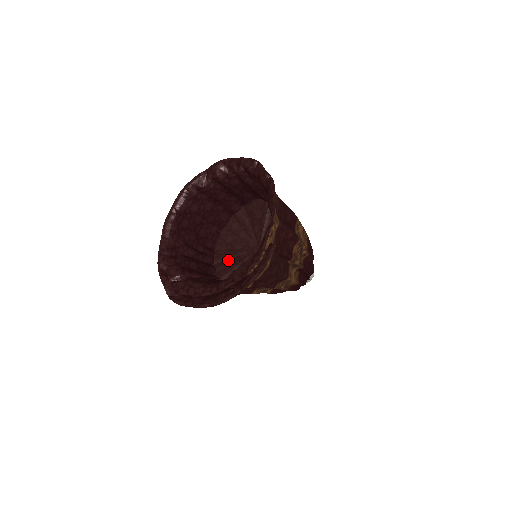
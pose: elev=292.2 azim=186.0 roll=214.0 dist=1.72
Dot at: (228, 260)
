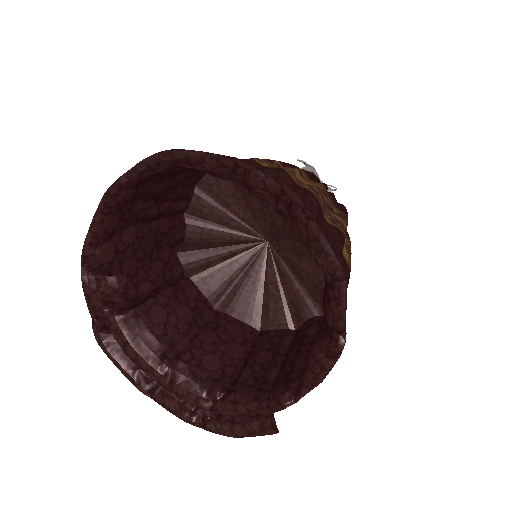
Dot at: (211, 224)
